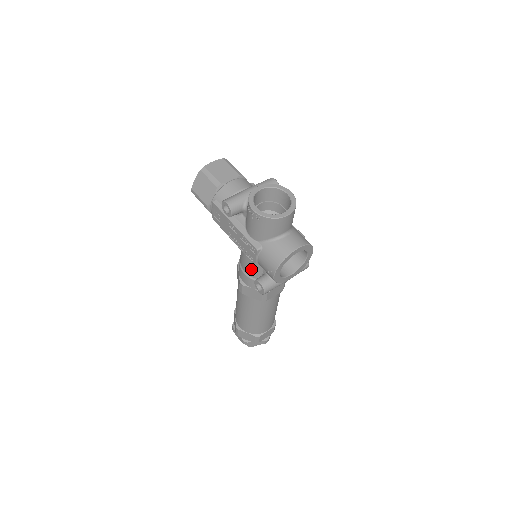
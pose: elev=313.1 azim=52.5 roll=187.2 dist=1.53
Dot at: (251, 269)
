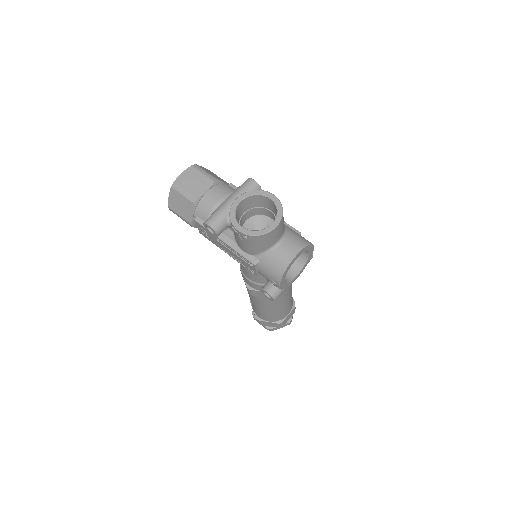
Dot at: (254, 277)
